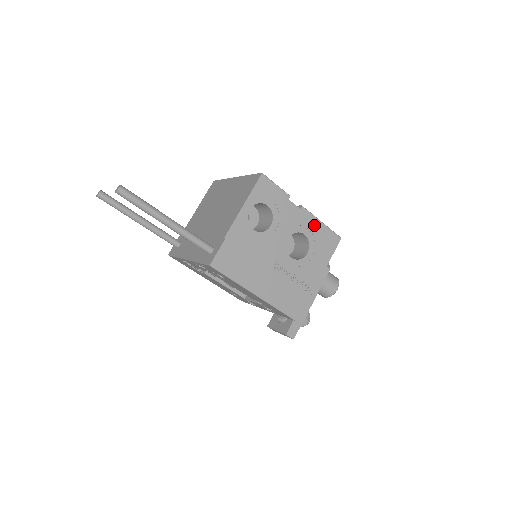
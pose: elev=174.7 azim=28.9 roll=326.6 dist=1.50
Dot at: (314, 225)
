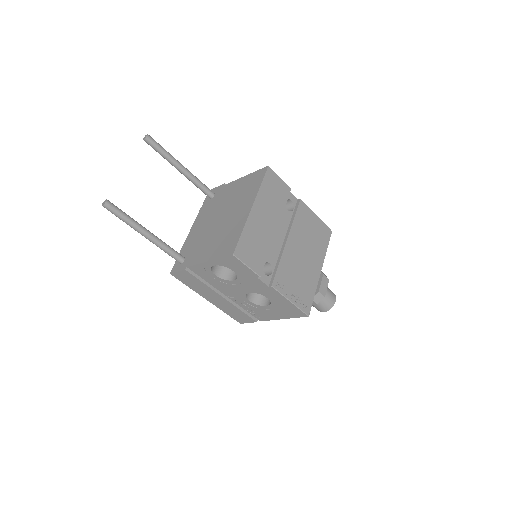
Dot at: (280, 299)
